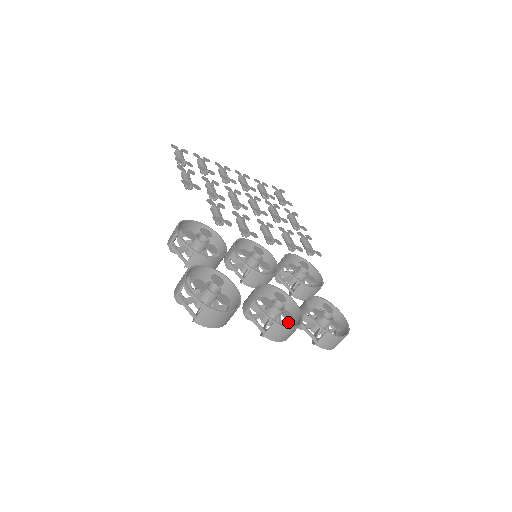
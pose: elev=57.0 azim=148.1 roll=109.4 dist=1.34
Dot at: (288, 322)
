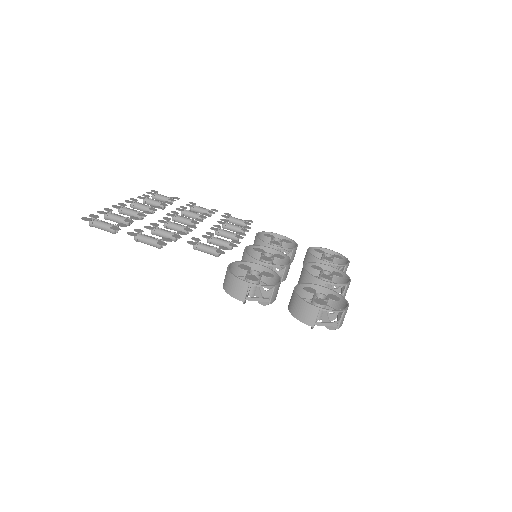
Dot at: occluded
